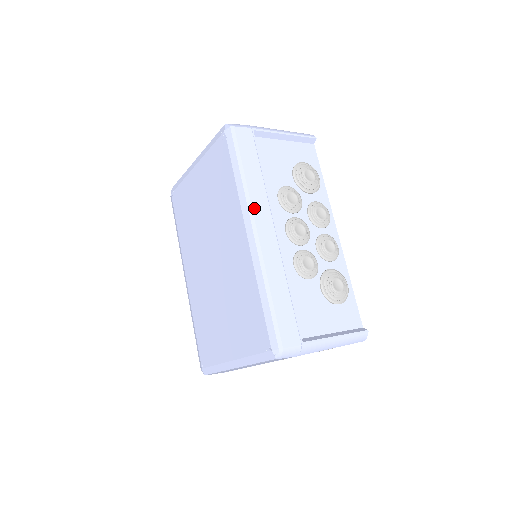
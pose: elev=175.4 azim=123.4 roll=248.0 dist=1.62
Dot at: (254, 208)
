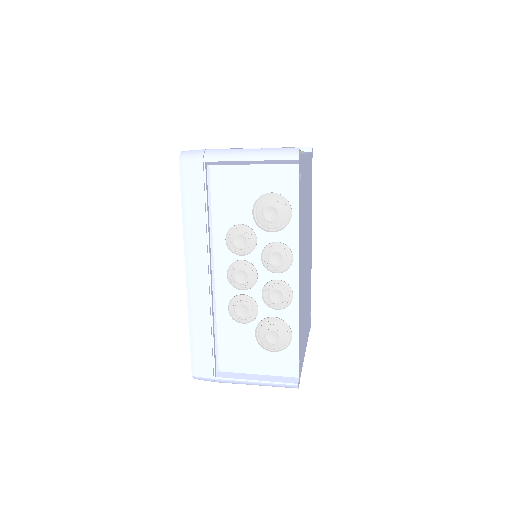
Dot at: (190, 252)
